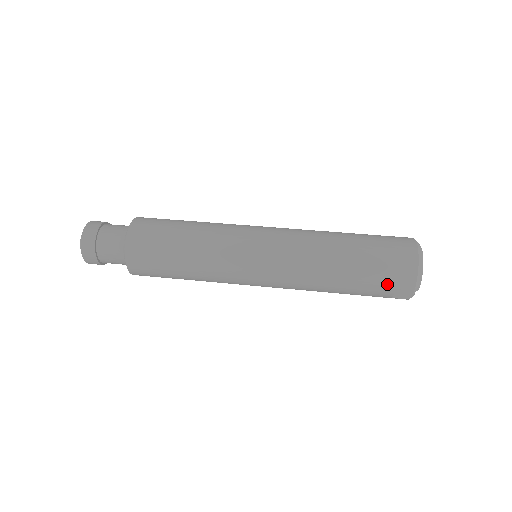
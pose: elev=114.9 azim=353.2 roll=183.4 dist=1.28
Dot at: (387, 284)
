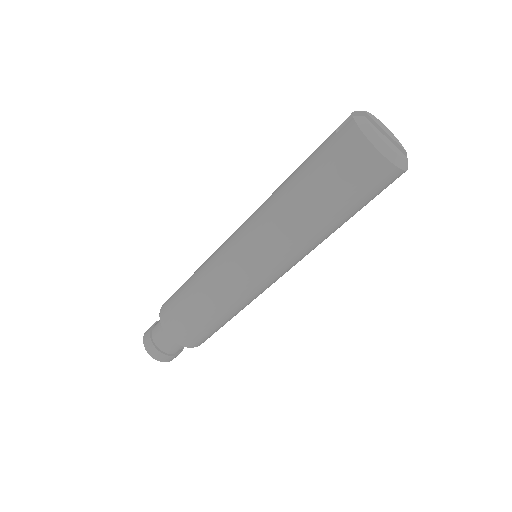
Dot at: (378, 193)
